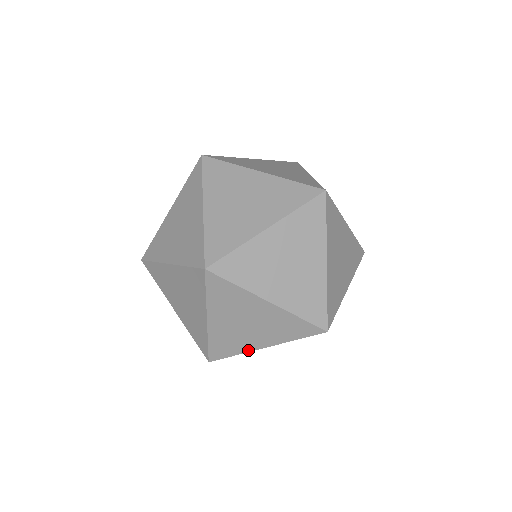
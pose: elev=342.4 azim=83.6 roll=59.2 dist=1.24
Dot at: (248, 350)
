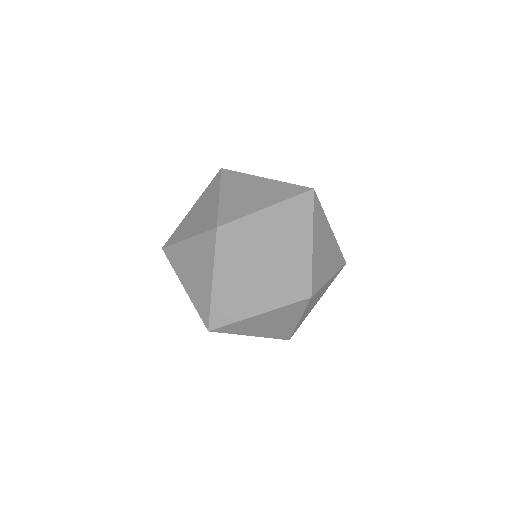
Dot at: (243, 317)
